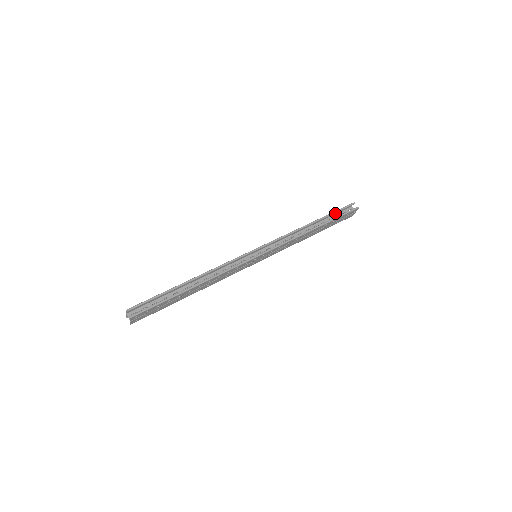
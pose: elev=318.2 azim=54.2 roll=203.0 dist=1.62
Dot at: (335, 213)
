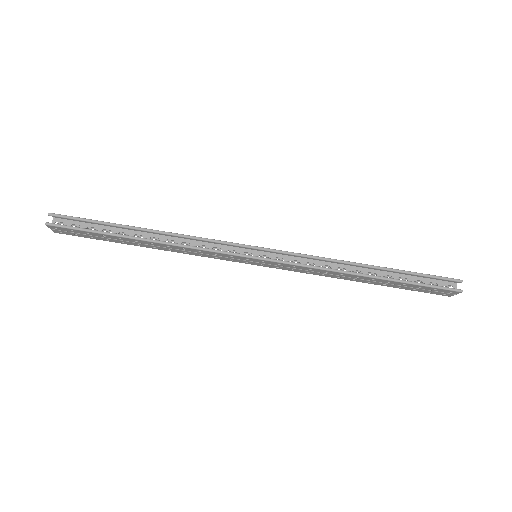
Dot at: occluded
